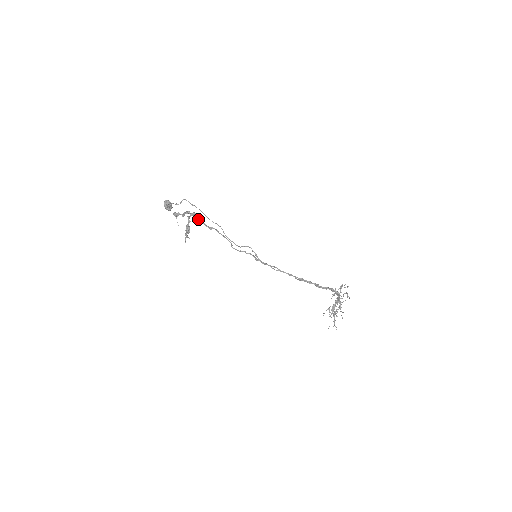
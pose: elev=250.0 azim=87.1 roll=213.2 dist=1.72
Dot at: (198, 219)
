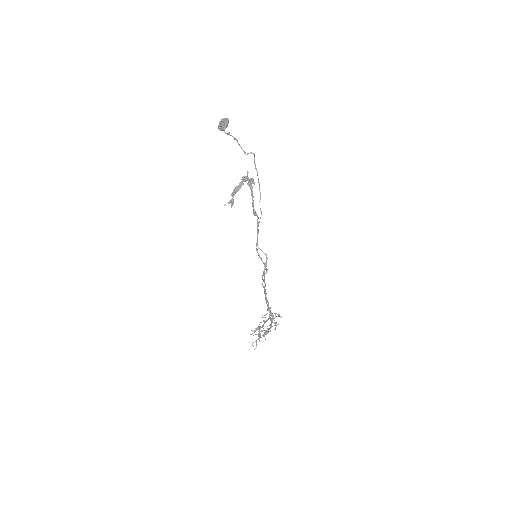
Dot at: (252, 191)
